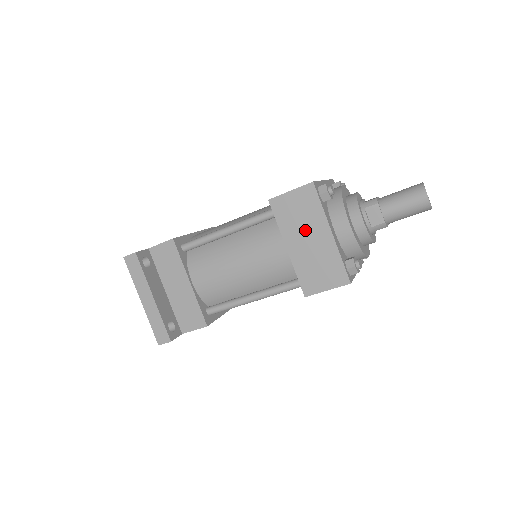
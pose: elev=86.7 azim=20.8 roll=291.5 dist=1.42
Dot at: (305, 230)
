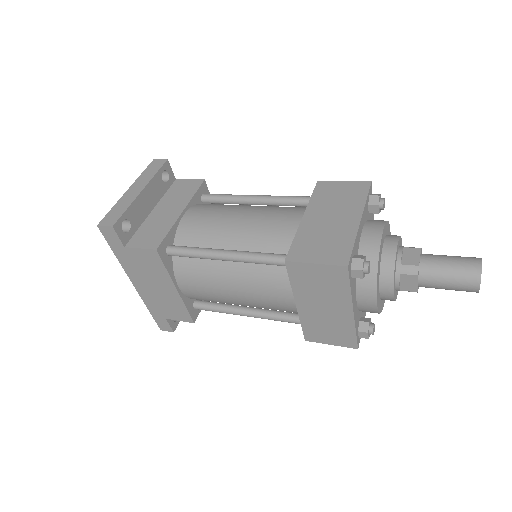
Dot at: (334, 210)
